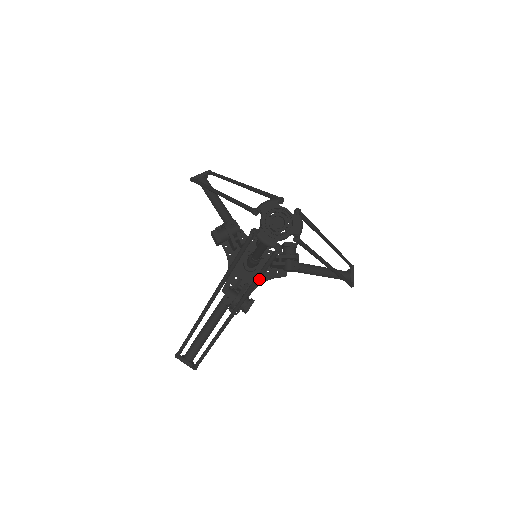
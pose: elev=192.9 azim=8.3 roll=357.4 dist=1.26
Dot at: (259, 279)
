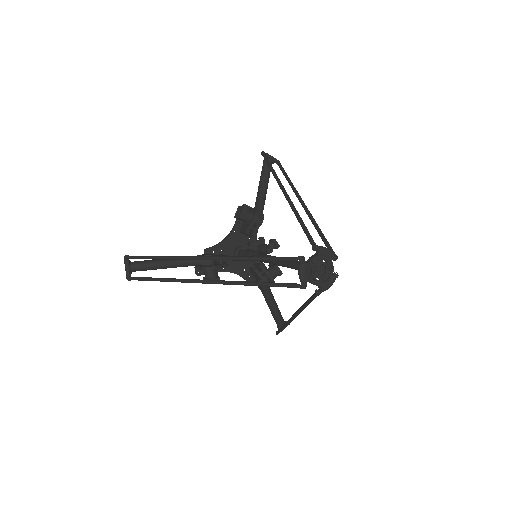
Dot at: occluded
